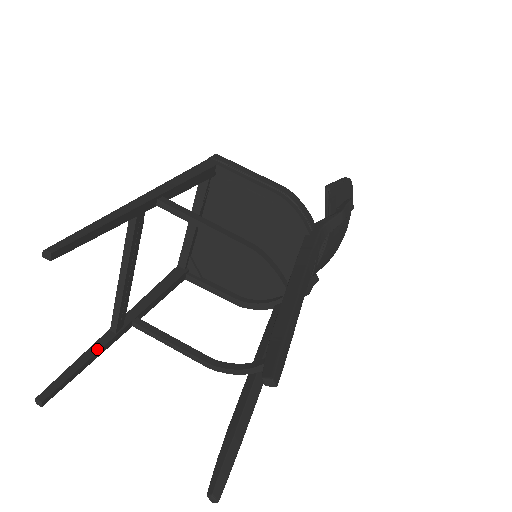
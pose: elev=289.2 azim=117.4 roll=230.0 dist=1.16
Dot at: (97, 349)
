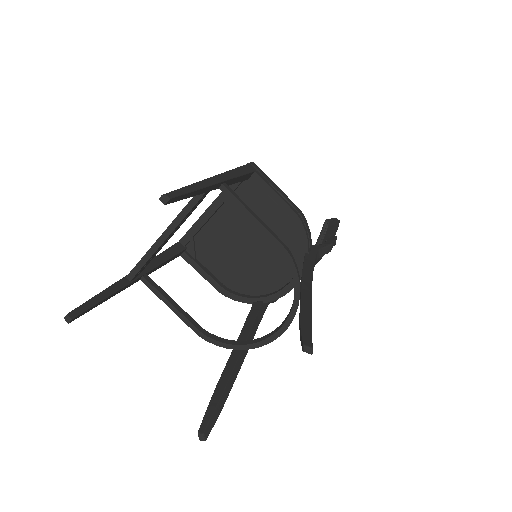
Dot at: (116, 289)
